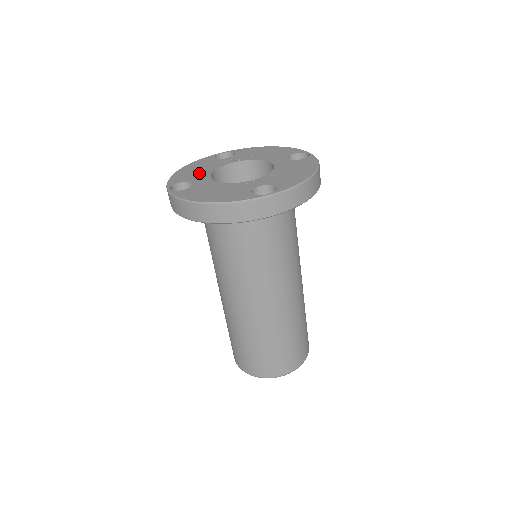
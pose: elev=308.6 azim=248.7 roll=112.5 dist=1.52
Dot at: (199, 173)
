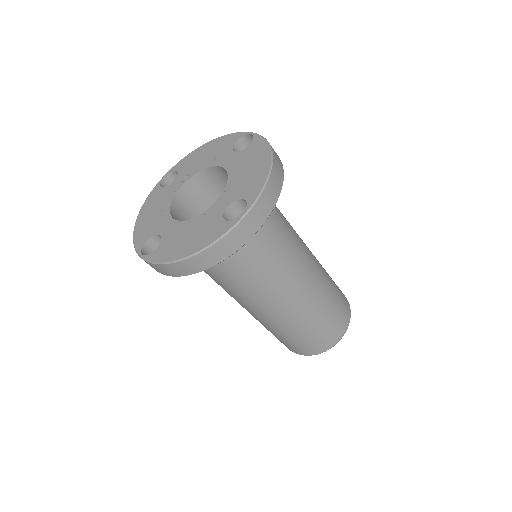
Dot at: (158, 218)
